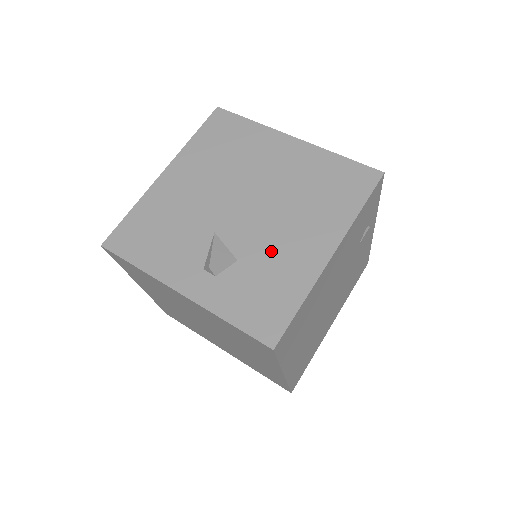
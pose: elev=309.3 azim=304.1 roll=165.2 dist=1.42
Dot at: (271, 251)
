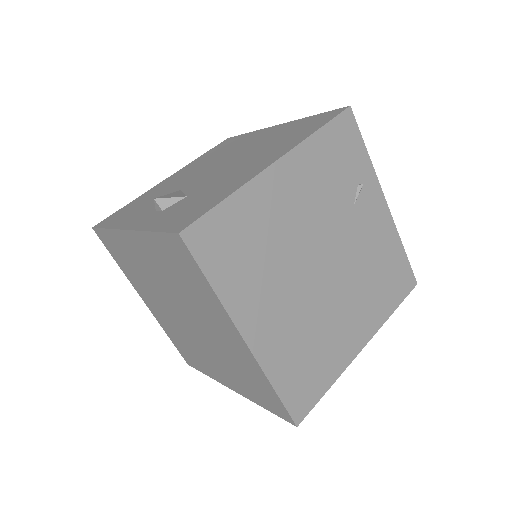
Dot at: (219, 181)
